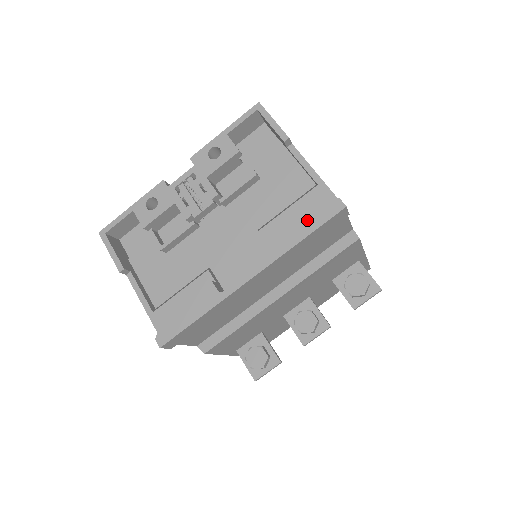
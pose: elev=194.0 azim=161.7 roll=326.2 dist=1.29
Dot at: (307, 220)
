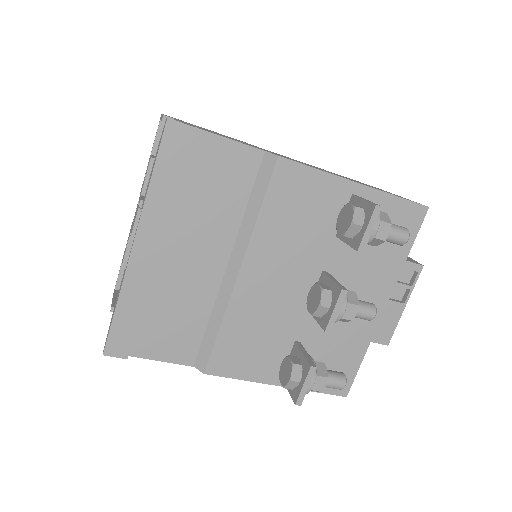
Dot at: (155, 158)
